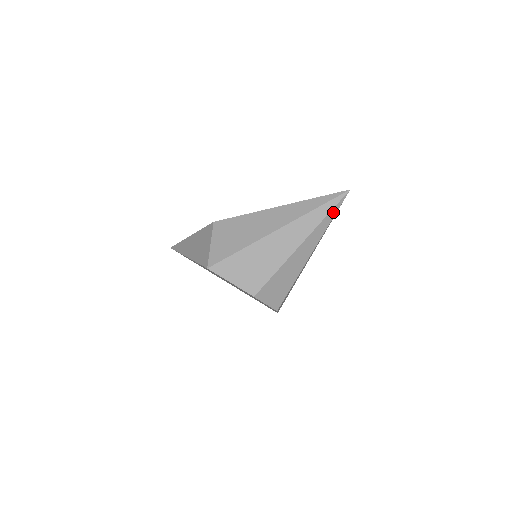
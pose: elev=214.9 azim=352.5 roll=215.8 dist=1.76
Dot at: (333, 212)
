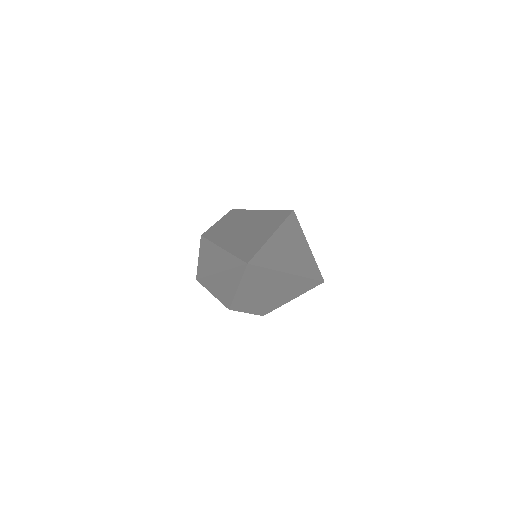
Dot at: (247, 275)
